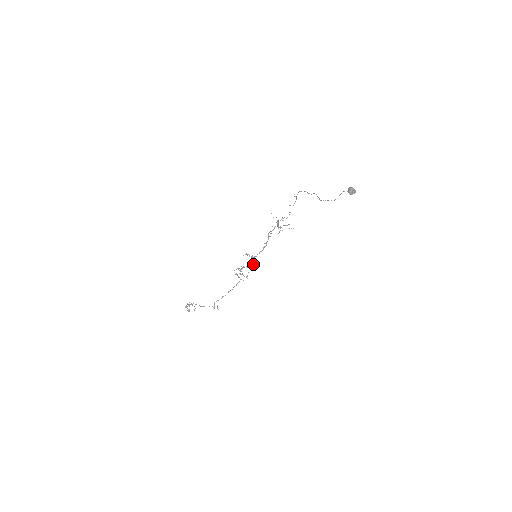
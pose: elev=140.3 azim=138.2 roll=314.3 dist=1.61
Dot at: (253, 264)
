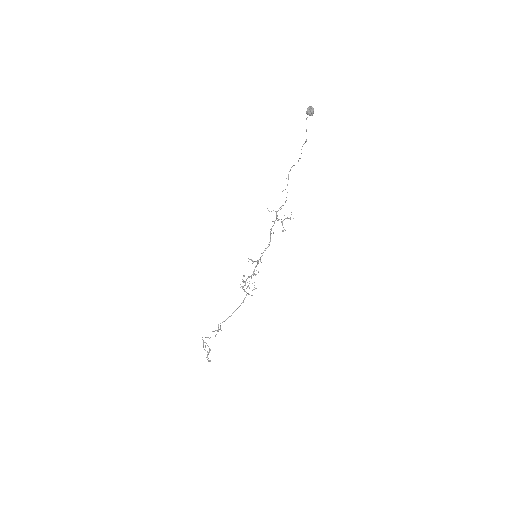
Dot at: occluded
